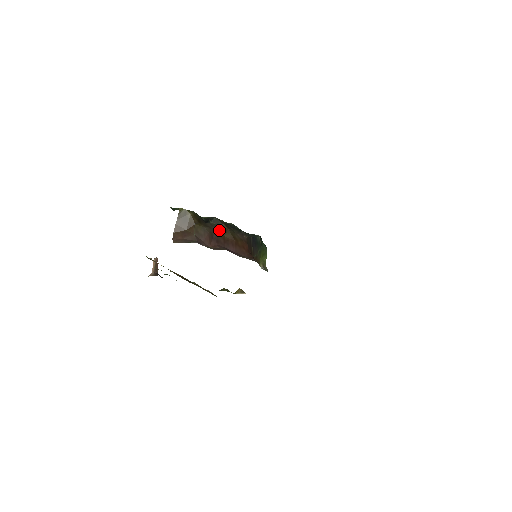
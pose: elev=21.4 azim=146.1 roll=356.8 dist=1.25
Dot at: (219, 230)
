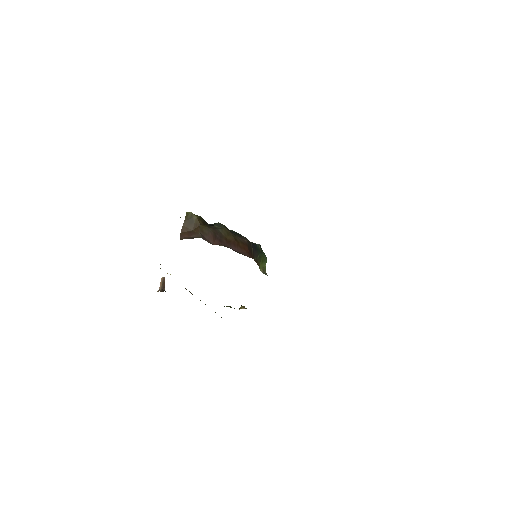
Dot at: (222, 232)
